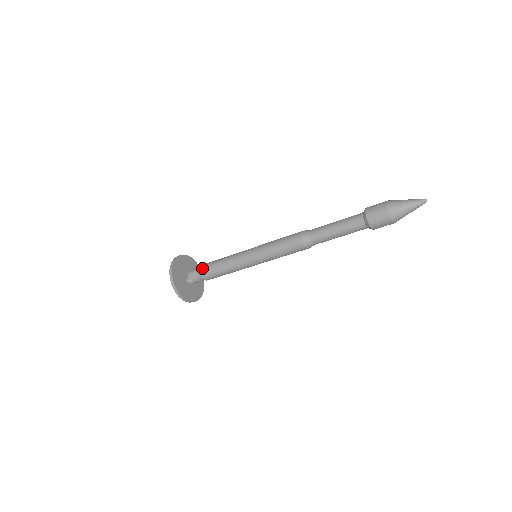
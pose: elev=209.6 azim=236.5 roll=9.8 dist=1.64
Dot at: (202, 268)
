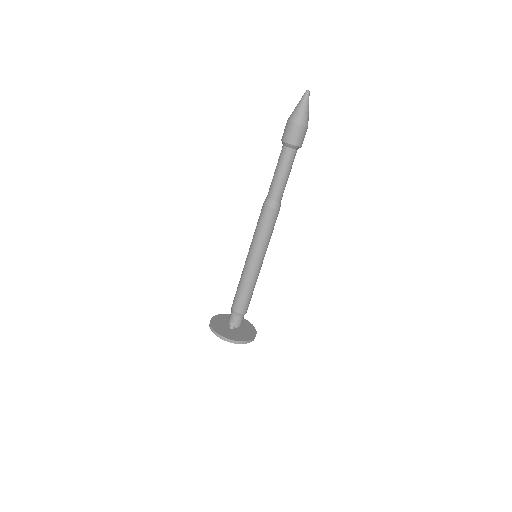
Dot at: occluded
